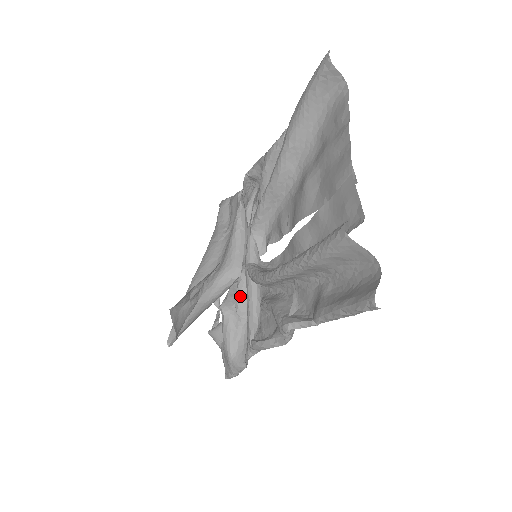
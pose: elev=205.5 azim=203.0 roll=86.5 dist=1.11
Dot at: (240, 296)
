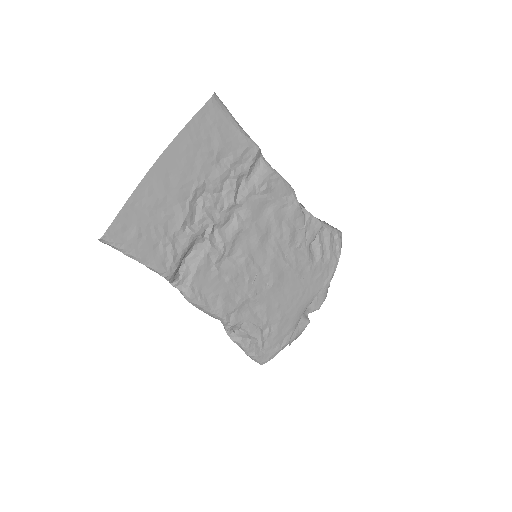
Dot at: occluded
